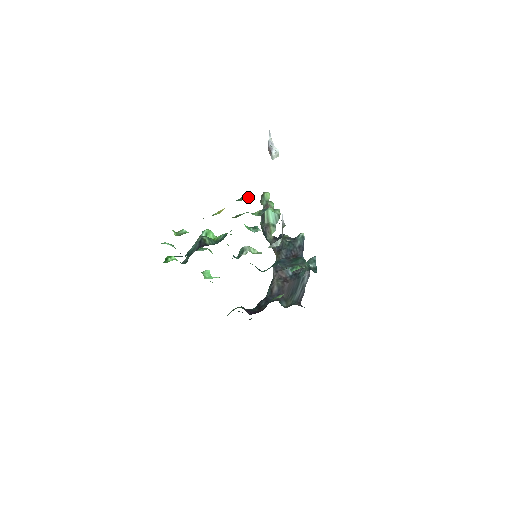
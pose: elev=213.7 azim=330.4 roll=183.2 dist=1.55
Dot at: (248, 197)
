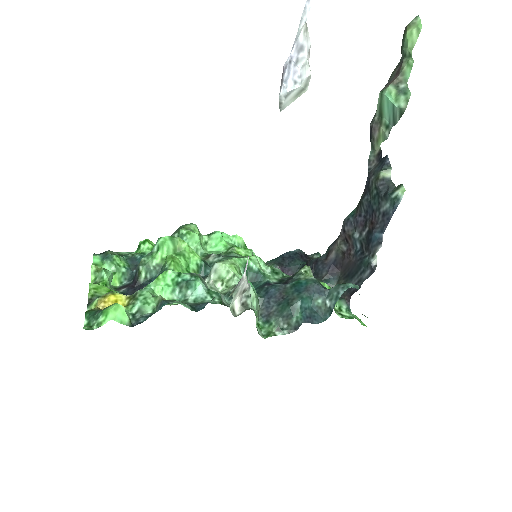
Dot at: (107, 316)
